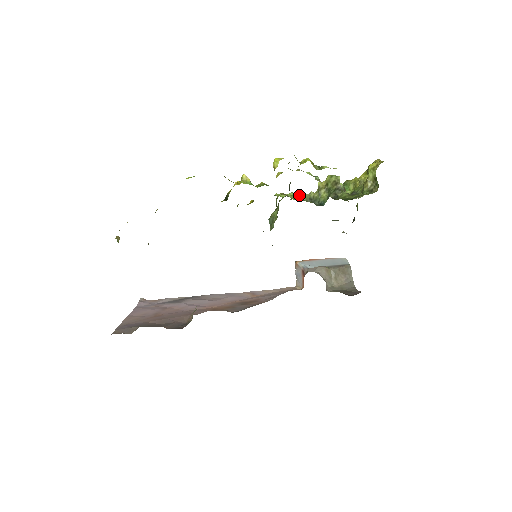
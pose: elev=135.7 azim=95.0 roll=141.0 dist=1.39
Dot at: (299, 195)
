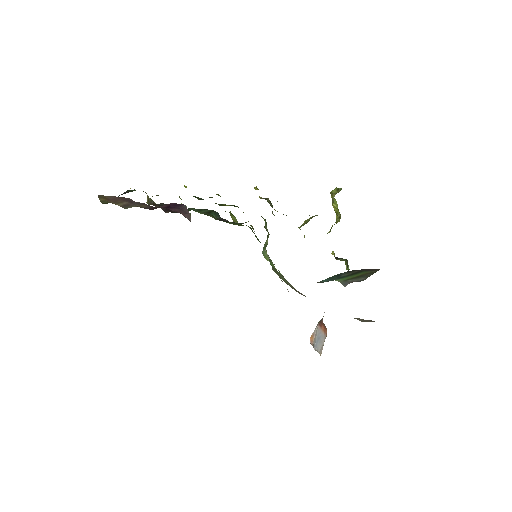
Dot at: occluded
